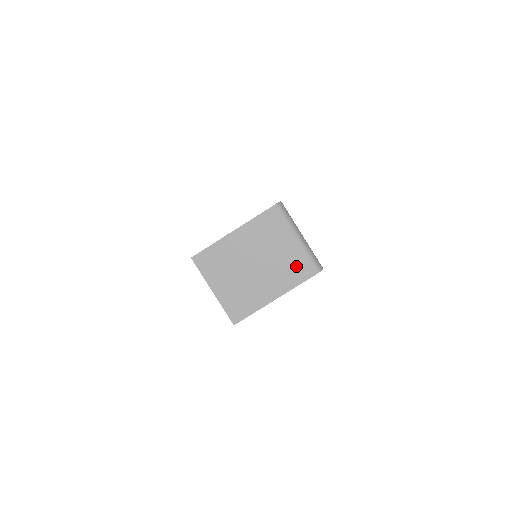
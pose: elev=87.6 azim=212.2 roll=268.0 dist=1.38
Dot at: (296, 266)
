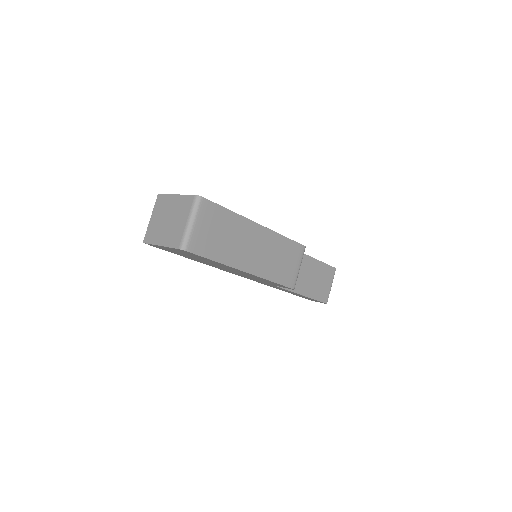
Dot at: (177, 236)
